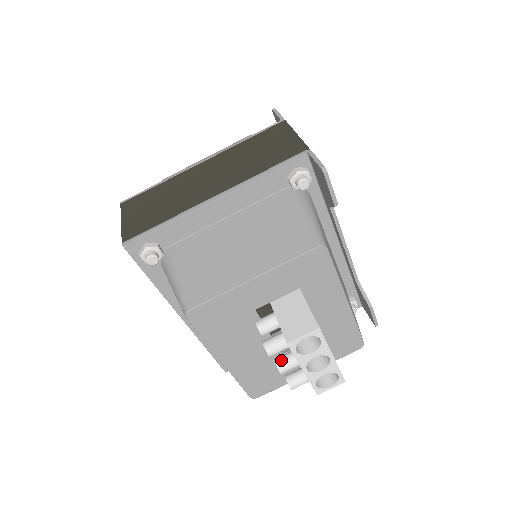
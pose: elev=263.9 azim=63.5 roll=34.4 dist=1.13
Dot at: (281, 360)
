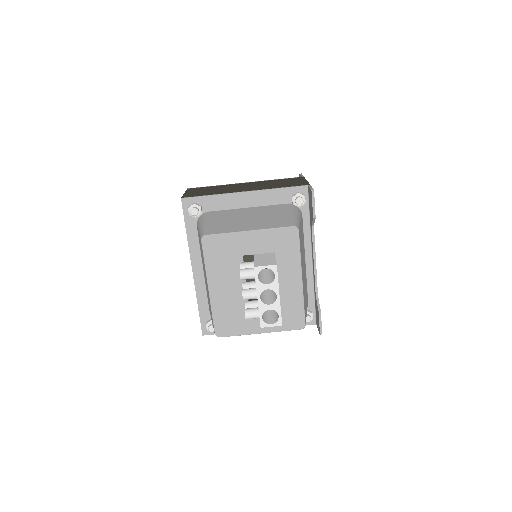
Dot at: (246, 289)
